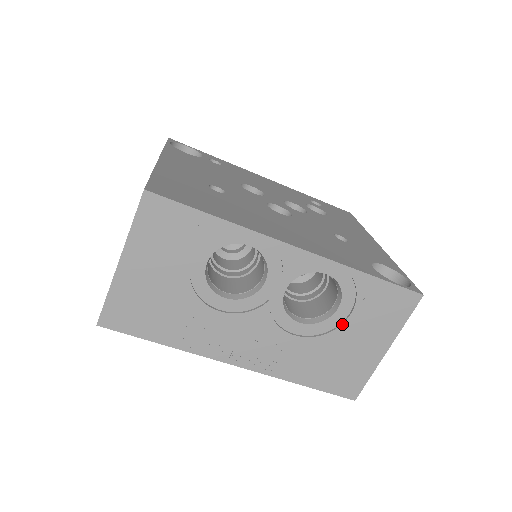
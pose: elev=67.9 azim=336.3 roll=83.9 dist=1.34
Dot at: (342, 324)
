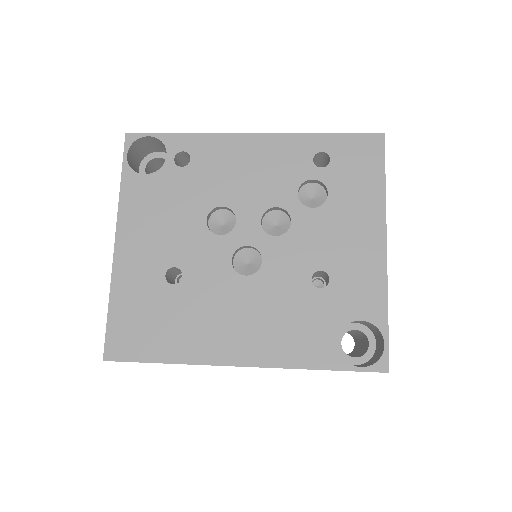
Dot at: occluded
